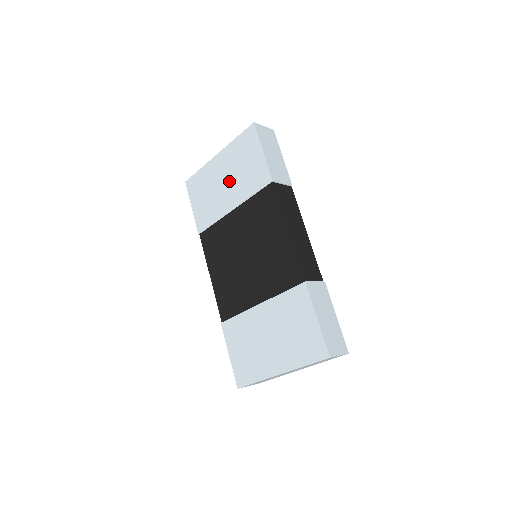
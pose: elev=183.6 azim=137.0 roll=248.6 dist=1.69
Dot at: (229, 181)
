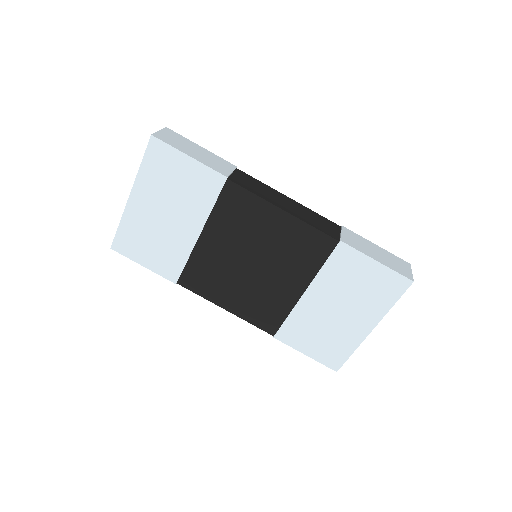
Dot at: (170, 212)
